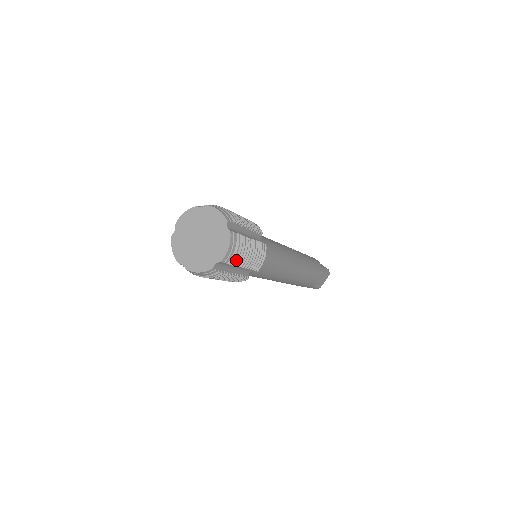
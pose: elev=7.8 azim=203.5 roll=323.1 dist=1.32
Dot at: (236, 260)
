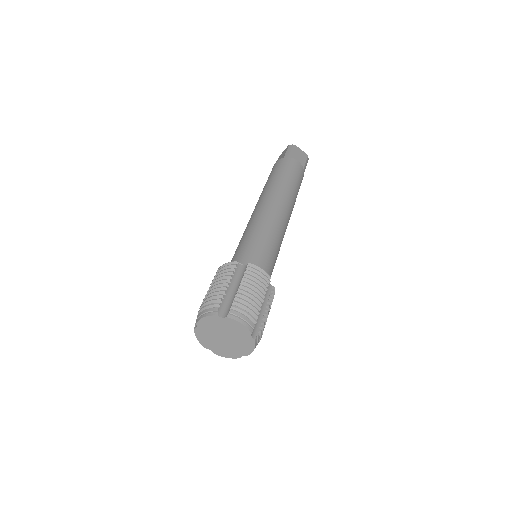
Dot at: occluded
